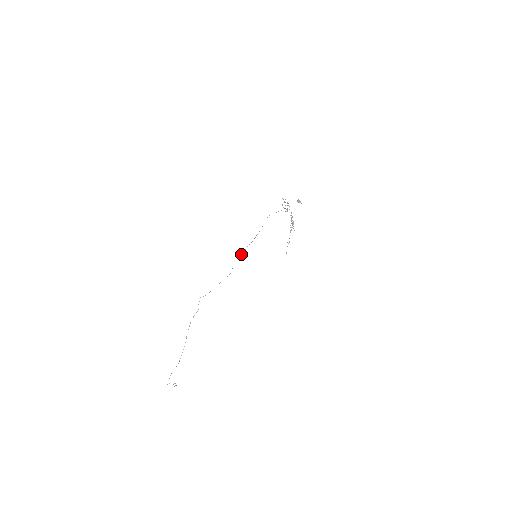
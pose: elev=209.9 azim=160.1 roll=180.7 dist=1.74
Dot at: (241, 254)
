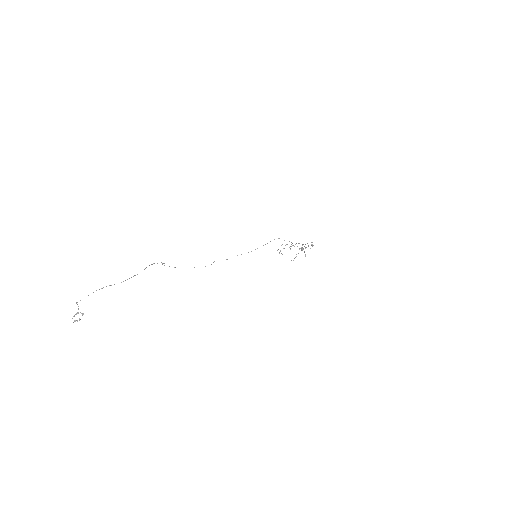
Dot at: (226, 259)
